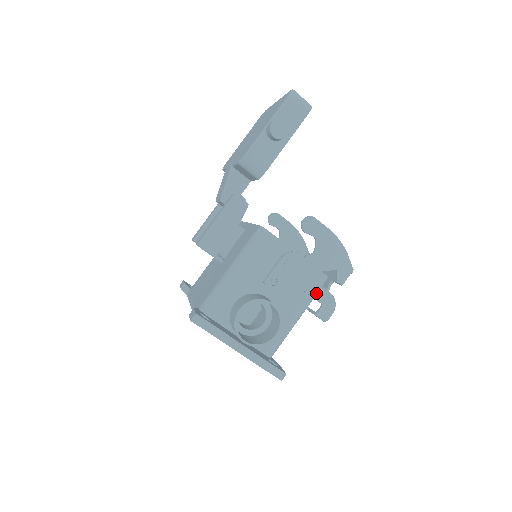
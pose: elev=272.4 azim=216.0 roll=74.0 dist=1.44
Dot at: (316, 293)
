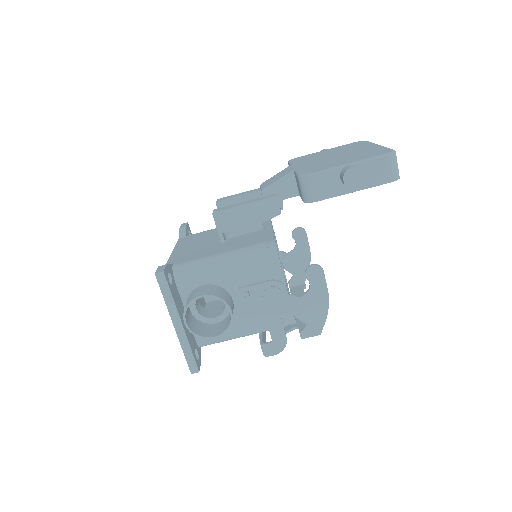
Dot at: (275, 329)
